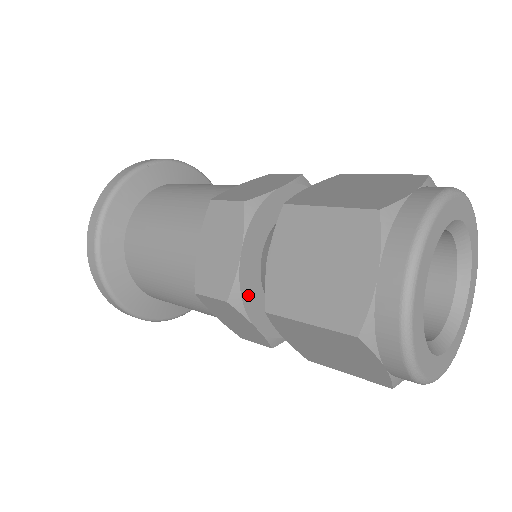
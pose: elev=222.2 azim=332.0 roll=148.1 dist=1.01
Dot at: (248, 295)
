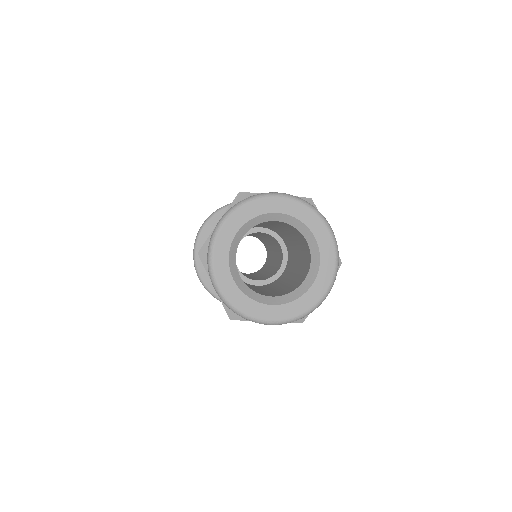
Dot at: occluded
